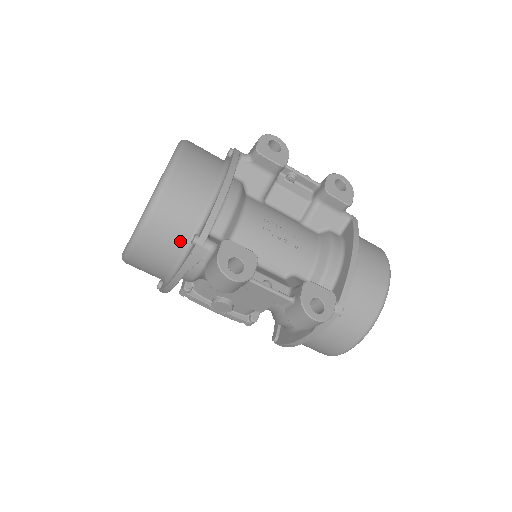
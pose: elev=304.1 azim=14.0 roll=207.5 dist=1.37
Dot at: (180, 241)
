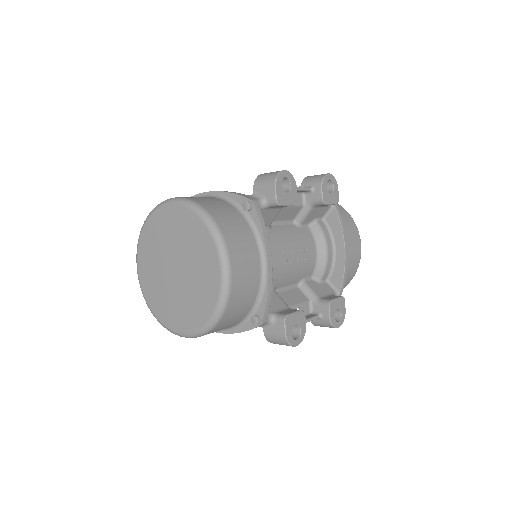
Dot at: (238, 320)
